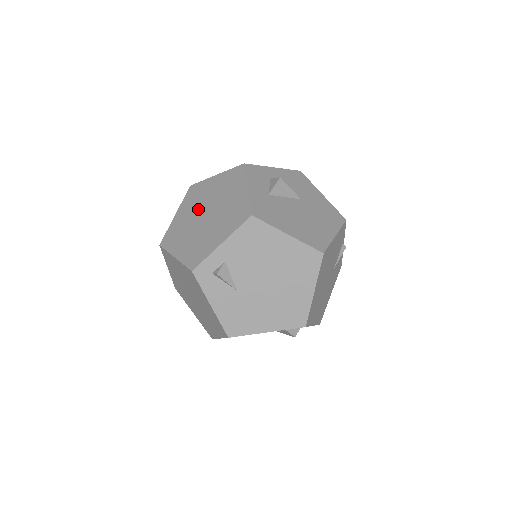
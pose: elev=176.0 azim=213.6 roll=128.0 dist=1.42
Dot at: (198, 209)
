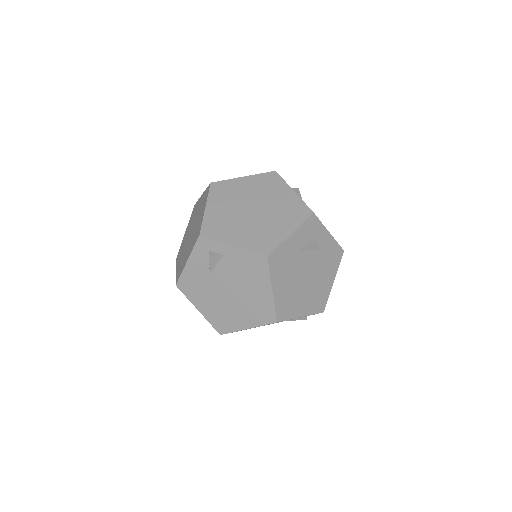
Dot at: (256, 197)
